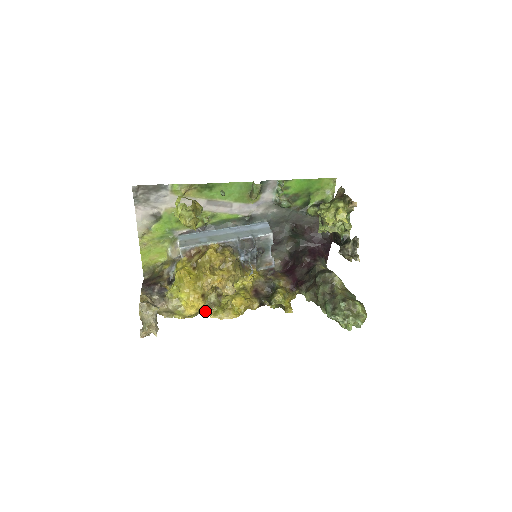
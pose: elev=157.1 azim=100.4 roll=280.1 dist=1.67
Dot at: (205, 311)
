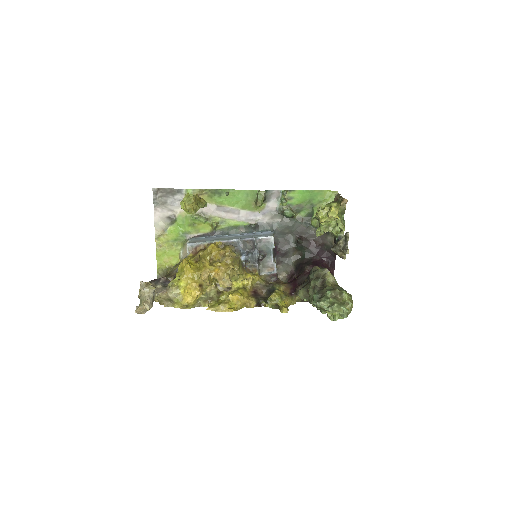
Dot at: (203, 305)
